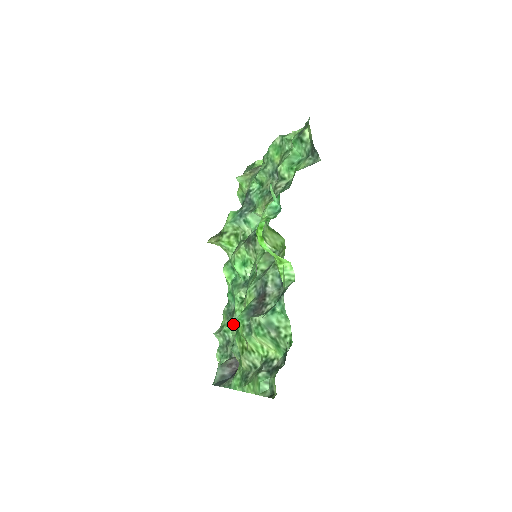
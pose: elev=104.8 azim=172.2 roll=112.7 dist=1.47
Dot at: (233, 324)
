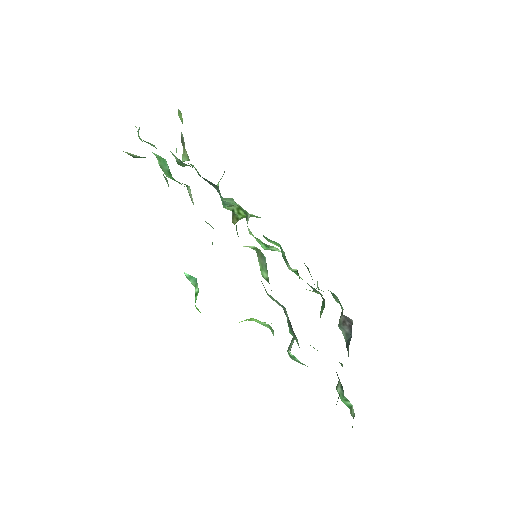
Dot at: occluded
